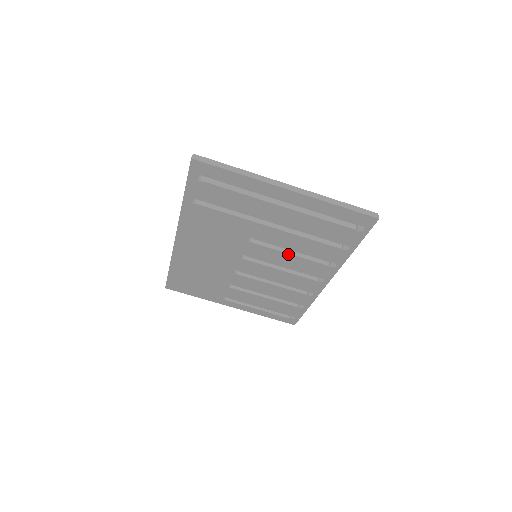
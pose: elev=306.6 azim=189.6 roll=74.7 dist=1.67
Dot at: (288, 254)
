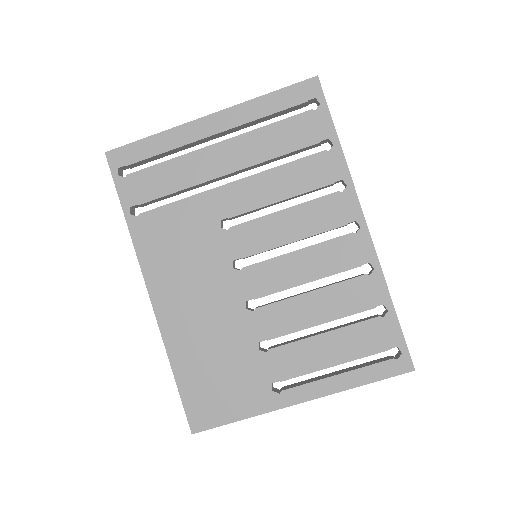
Dot at: (281, 212)
